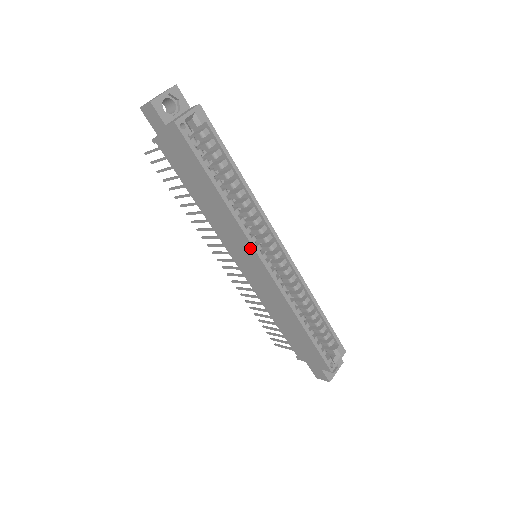
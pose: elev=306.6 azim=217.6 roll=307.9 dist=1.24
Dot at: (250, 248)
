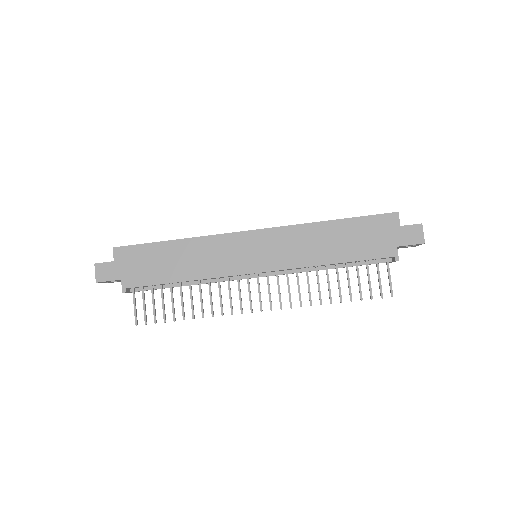
Dot at: (232, 238)
